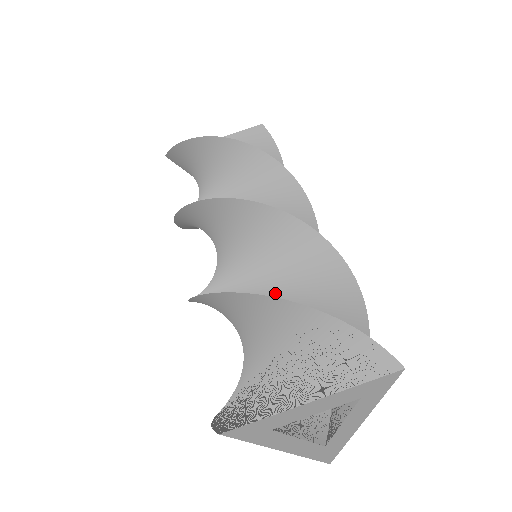
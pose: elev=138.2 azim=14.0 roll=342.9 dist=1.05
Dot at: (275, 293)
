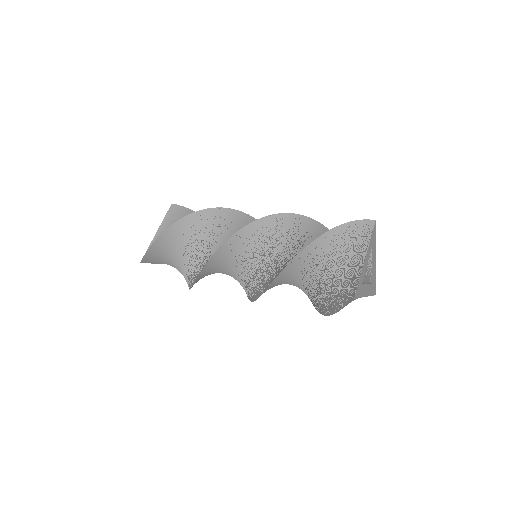
Dot at: (301, 247)
